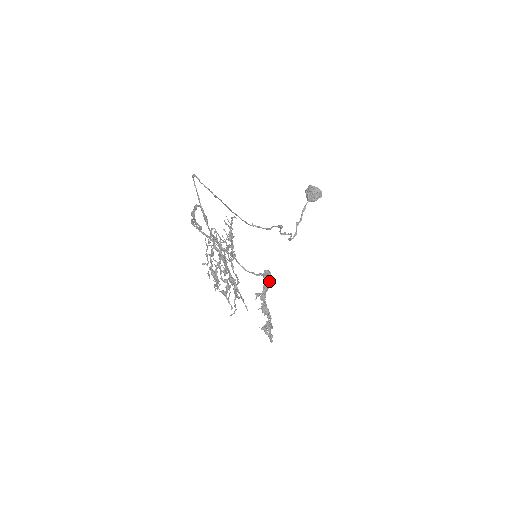
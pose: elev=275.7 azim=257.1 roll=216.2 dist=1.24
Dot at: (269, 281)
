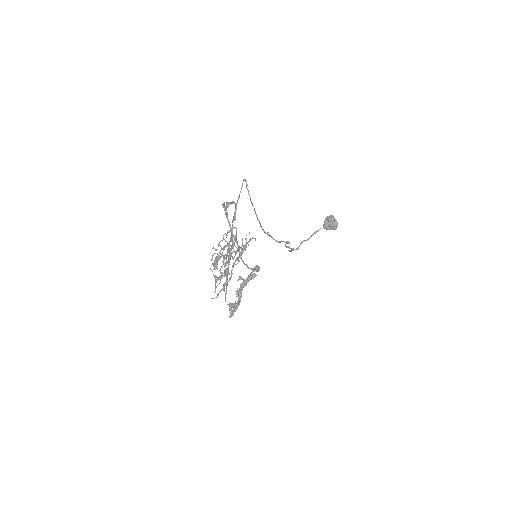
Dot at: (255, 276)
